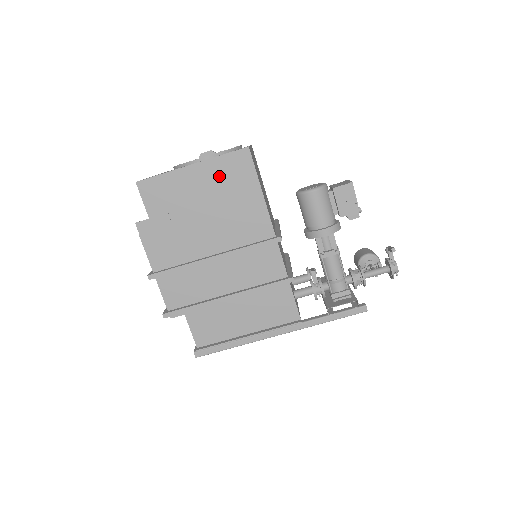
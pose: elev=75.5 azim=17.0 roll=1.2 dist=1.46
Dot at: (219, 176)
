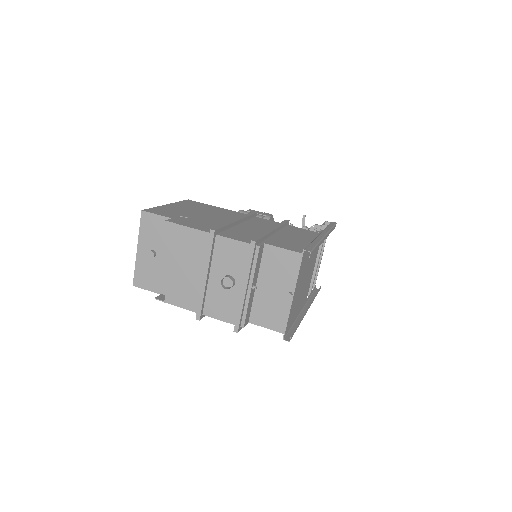
Dot at: (188, 206)
